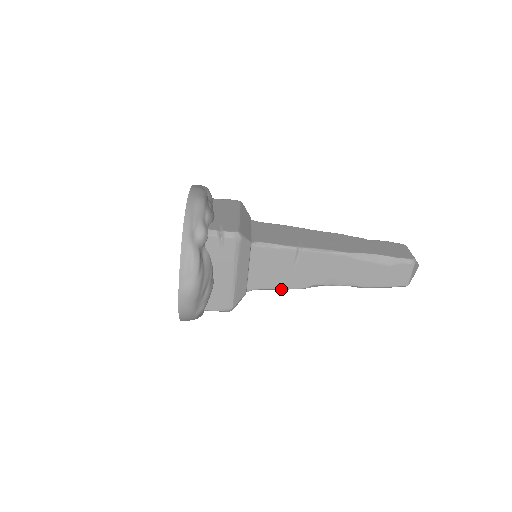
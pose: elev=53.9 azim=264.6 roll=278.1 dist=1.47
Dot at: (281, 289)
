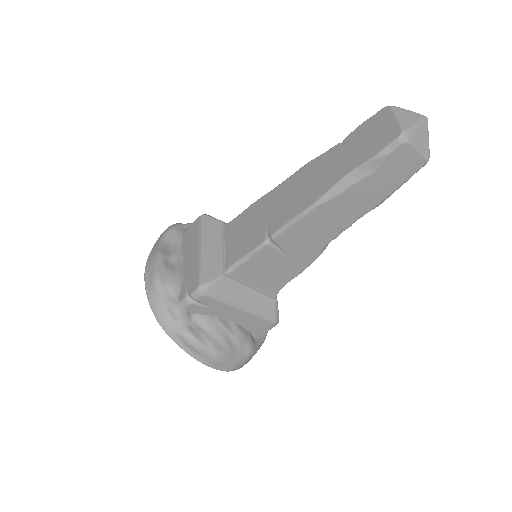
Dot at: (300, 273)
